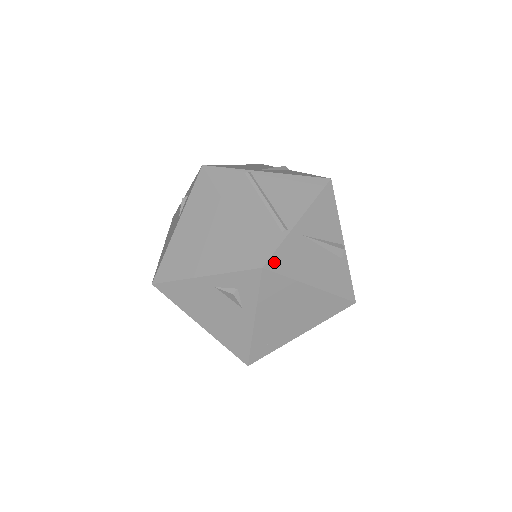
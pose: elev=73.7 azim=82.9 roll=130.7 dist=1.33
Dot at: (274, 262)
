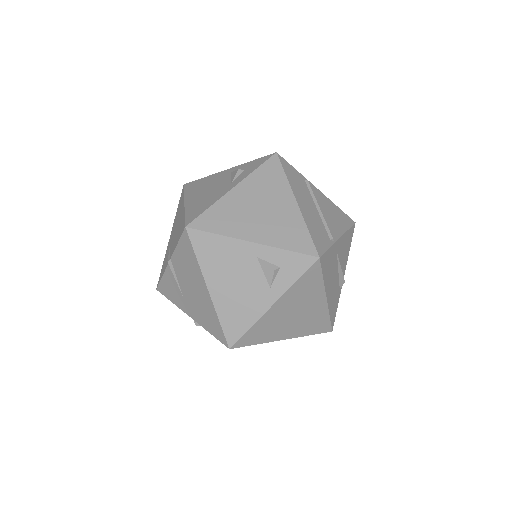
Dot at: (324, 259)
